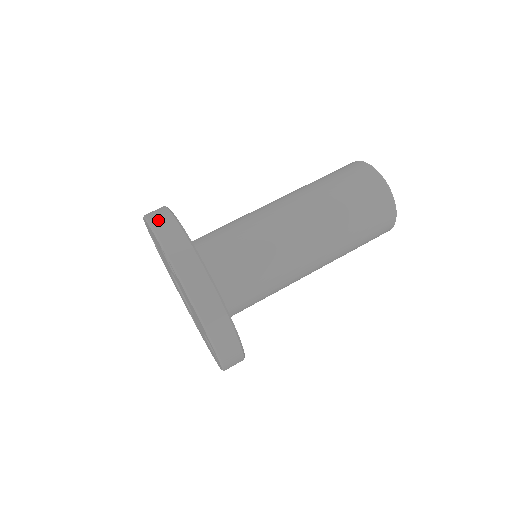
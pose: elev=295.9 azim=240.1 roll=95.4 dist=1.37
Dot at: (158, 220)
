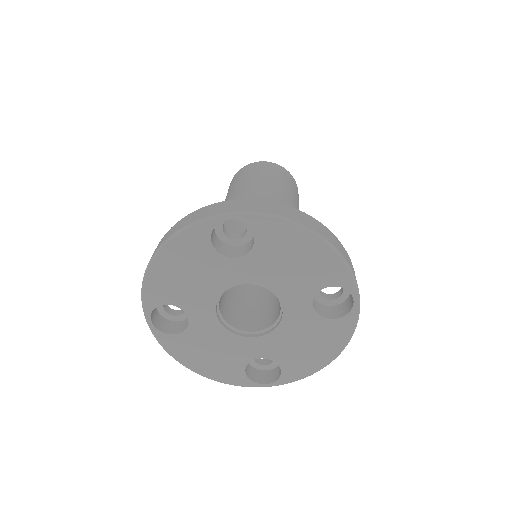
Dot at: (183, 223)
